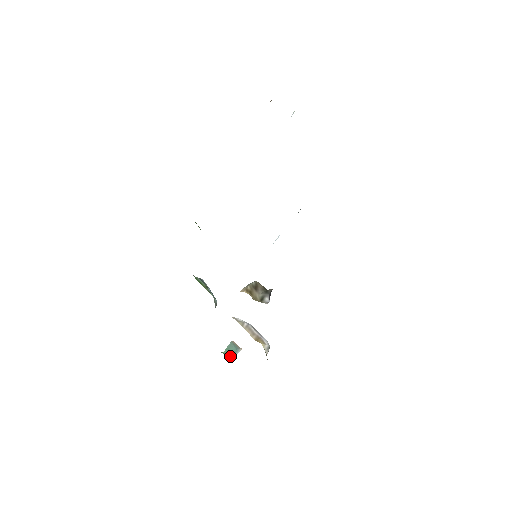
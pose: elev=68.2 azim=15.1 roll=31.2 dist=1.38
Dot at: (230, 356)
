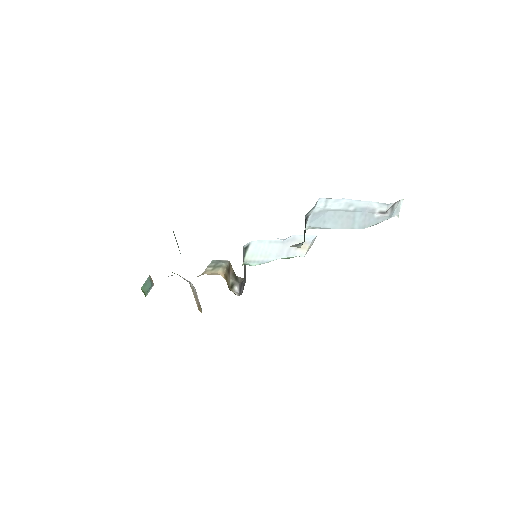
Dot at: (145, 293)
